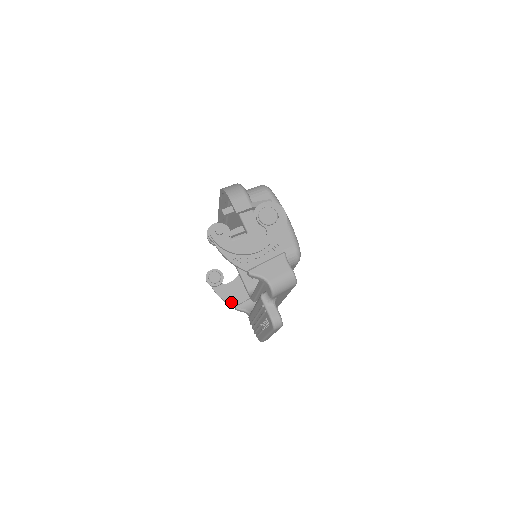
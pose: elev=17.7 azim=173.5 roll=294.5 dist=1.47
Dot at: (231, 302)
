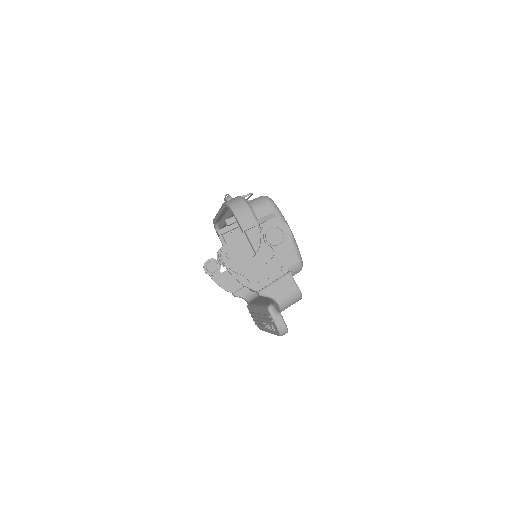
Dot at: (229, 289)
